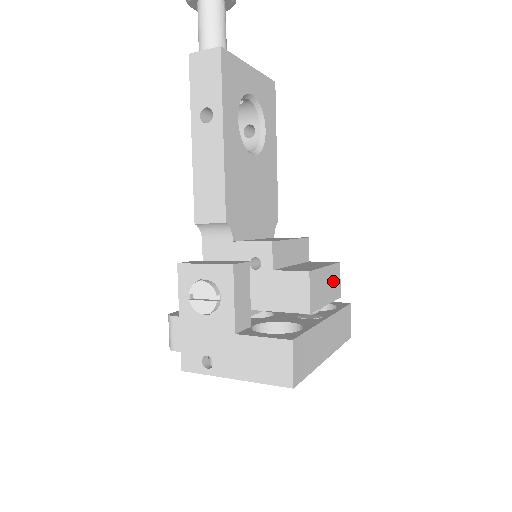
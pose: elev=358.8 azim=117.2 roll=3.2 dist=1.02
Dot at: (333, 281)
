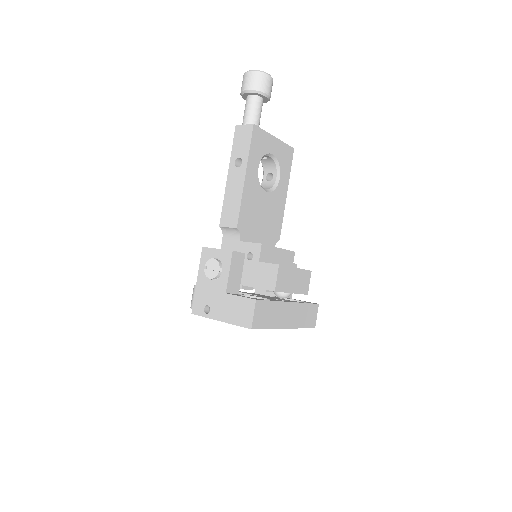
Dot at: (302, 280)
